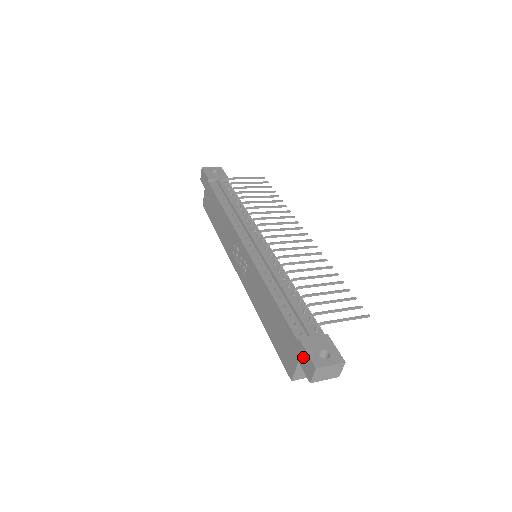
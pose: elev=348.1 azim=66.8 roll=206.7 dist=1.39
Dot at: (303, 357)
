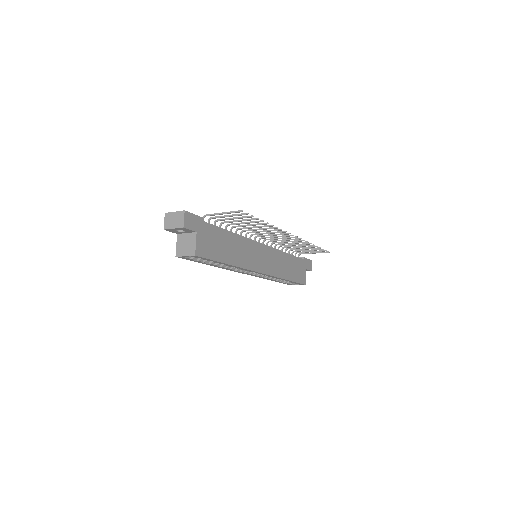
Dot at: occluded
